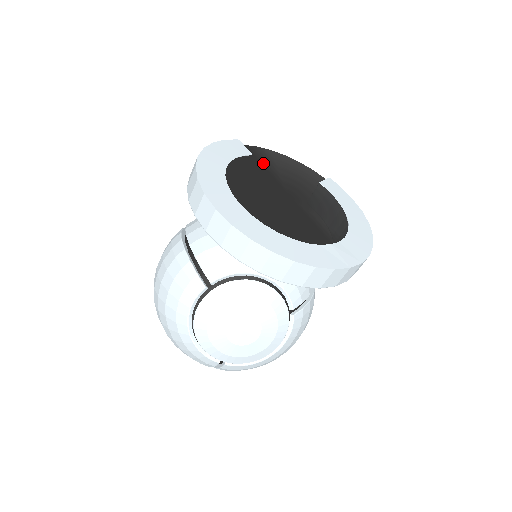
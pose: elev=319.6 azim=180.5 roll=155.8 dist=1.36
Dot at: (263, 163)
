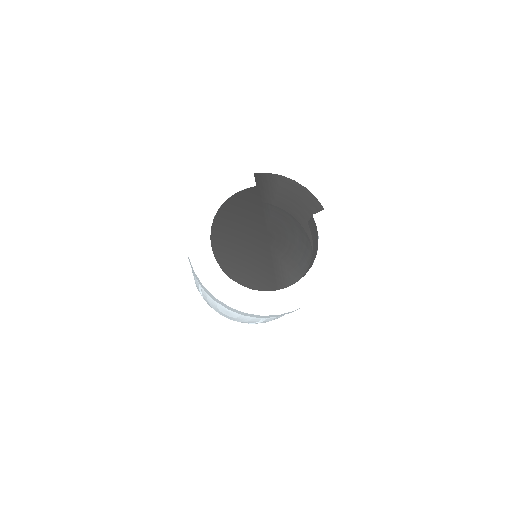
Dot at: (262, 196)
